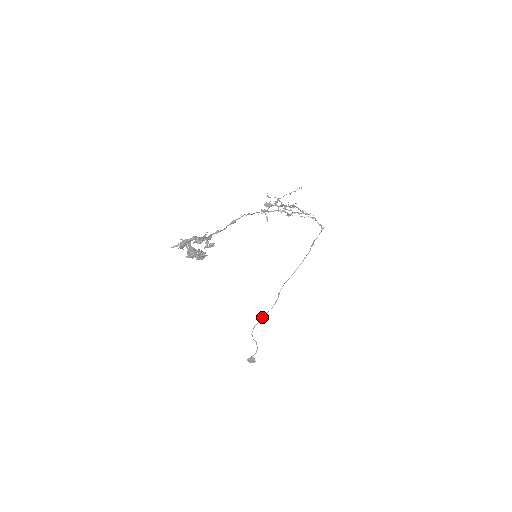
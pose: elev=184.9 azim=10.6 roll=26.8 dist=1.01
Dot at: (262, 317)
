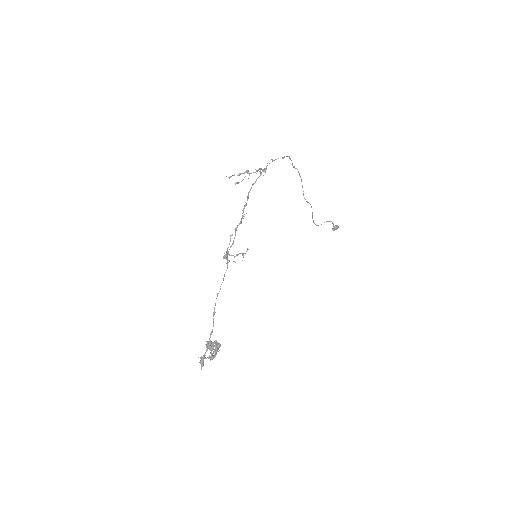
Dot at: (312, 216)
